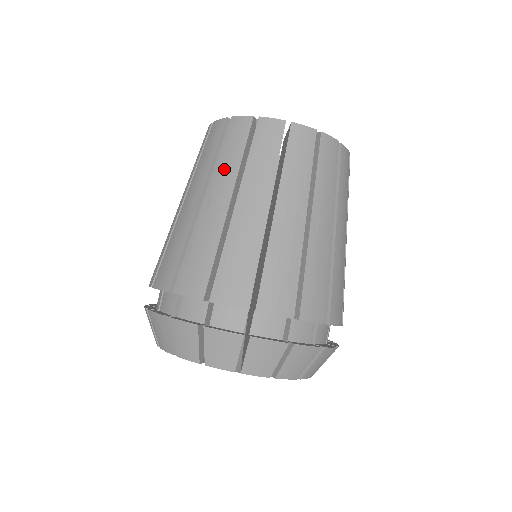
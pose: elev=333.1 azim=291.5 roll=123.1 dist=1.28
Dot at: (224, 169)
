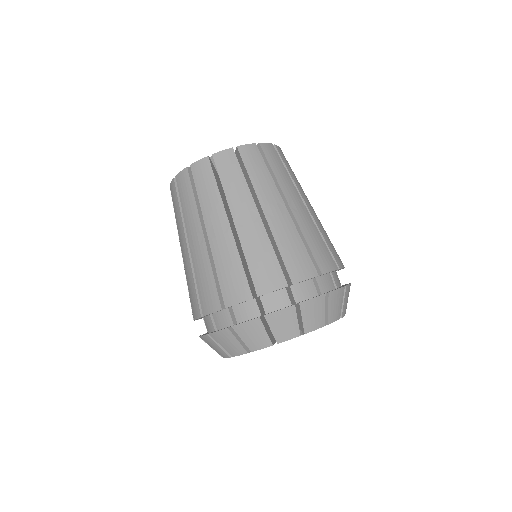
Dot at: (178, 224)
